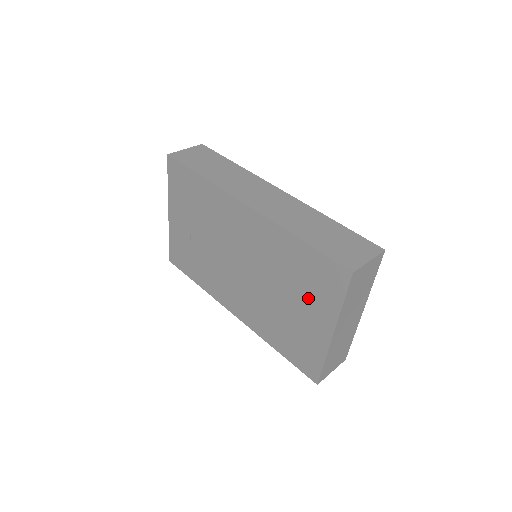
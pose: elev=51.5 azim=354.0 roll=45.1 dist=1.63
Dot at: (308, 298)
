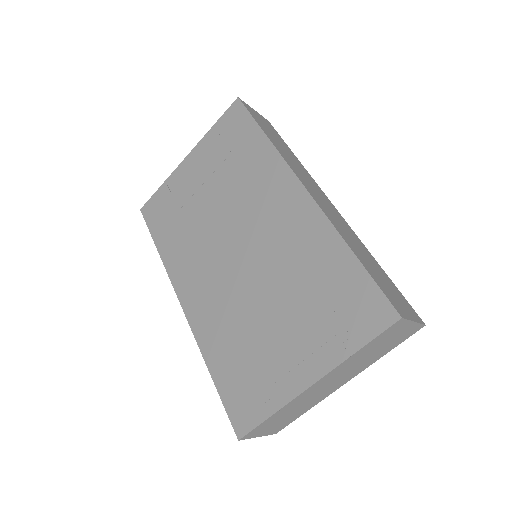
Dot at: (310, 324)
